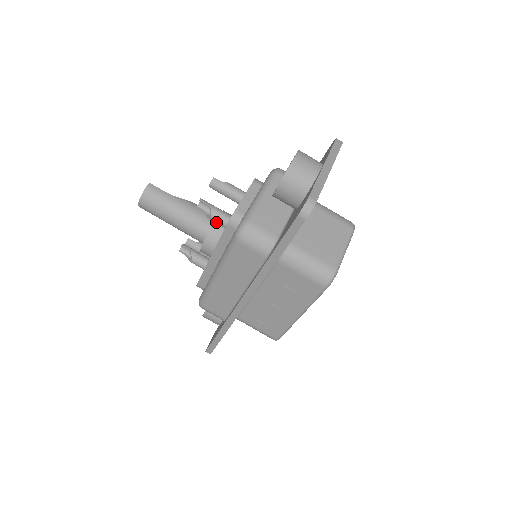
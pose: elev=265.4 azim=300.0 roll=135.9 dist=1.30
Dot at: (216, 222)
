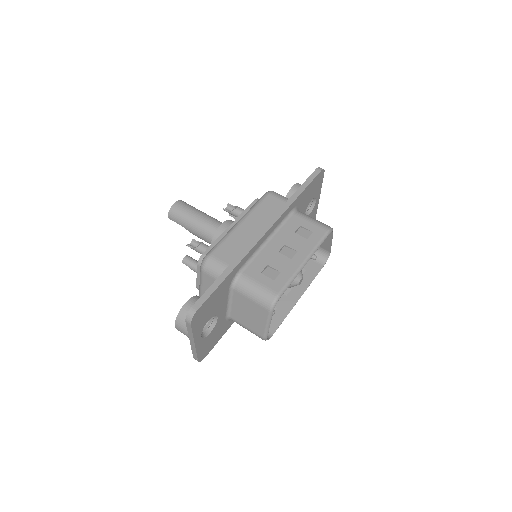
Dot at: (239, 211)
